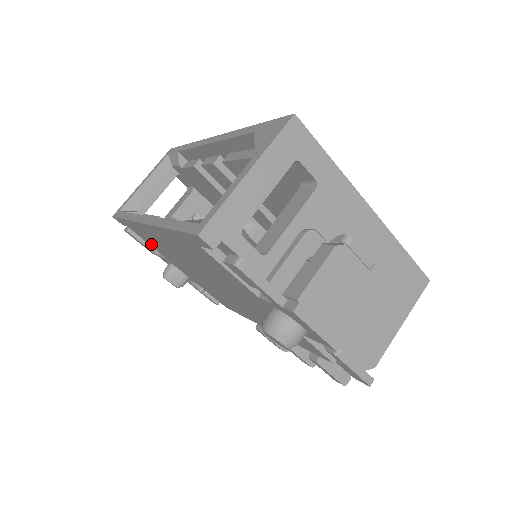
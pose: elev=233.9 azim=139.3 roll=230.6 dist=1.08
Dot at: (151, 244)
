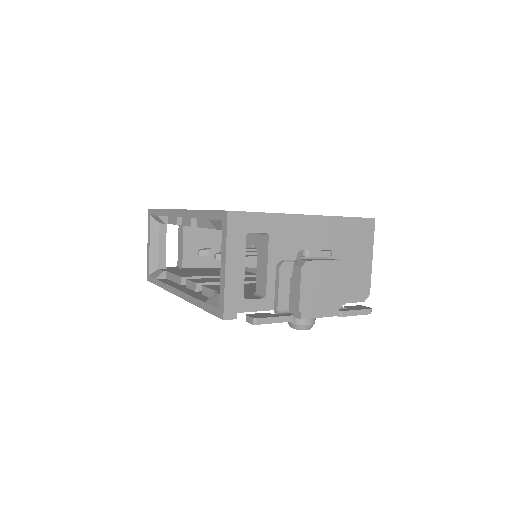
Dot at: occluded
